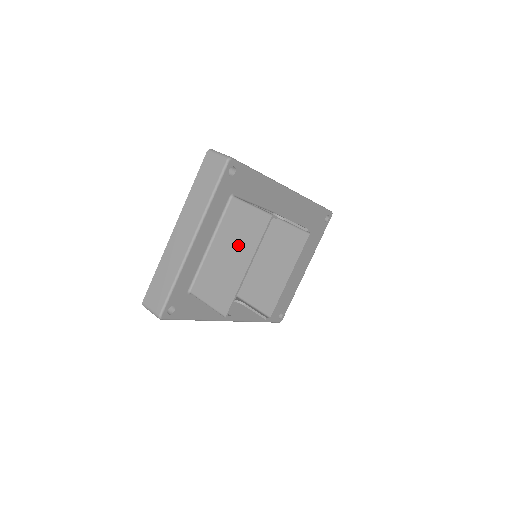
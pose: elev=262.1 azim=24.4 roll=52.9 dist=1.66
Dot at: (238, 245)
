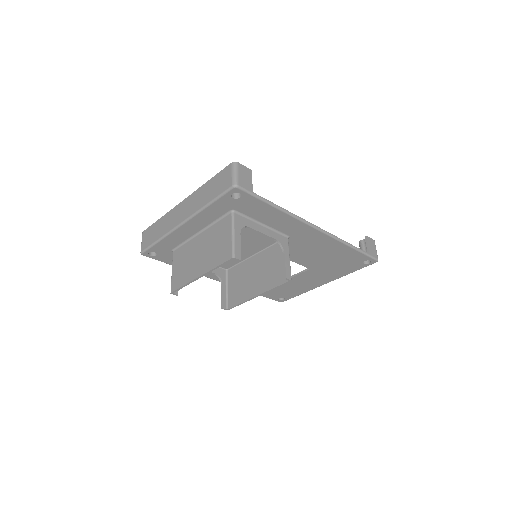
Dot at: (207, 254)
